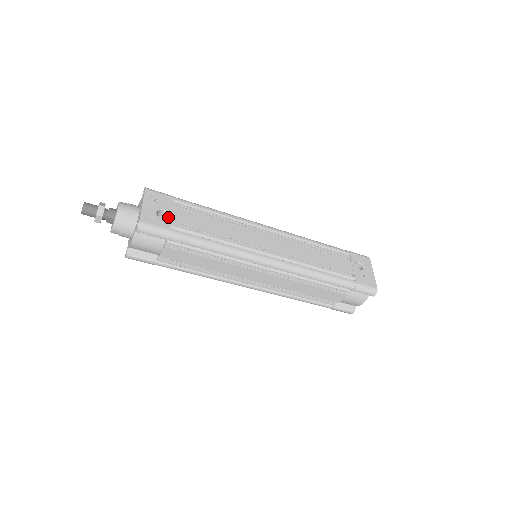
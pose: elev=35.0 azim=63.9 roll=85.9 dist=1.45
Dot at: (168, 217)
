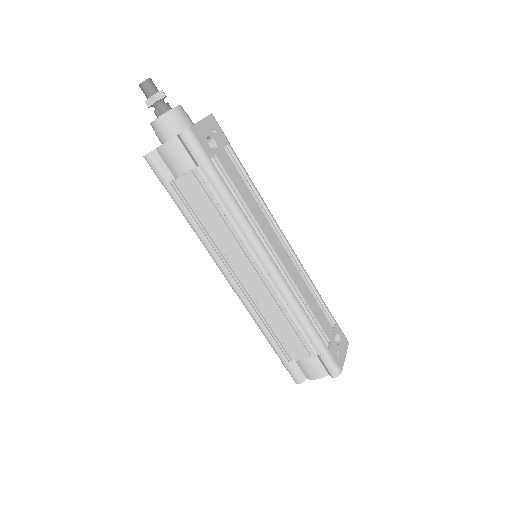
Dot at: (214, 149)
